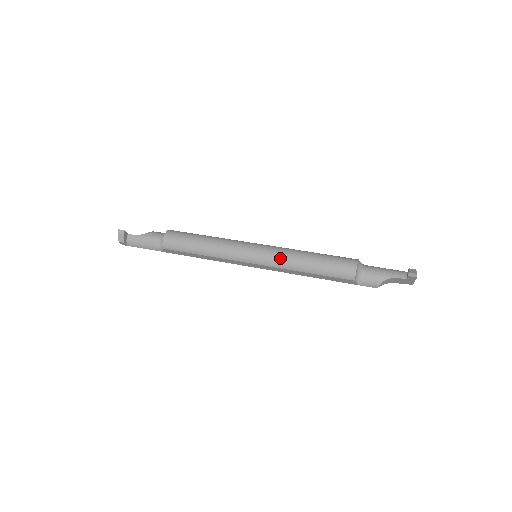
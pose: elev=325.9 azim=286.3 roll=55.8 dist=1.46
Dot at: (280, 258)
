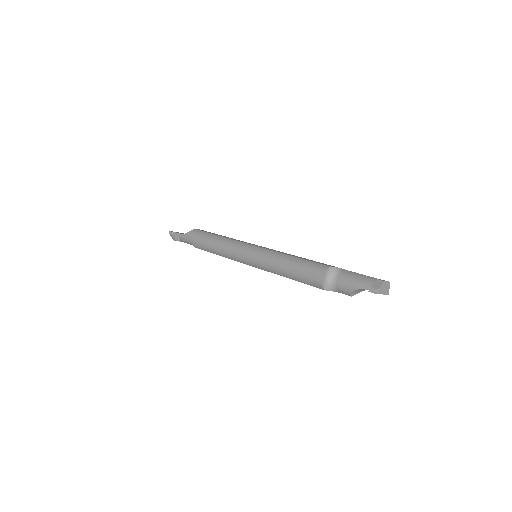
Dot at: (265, 263)
